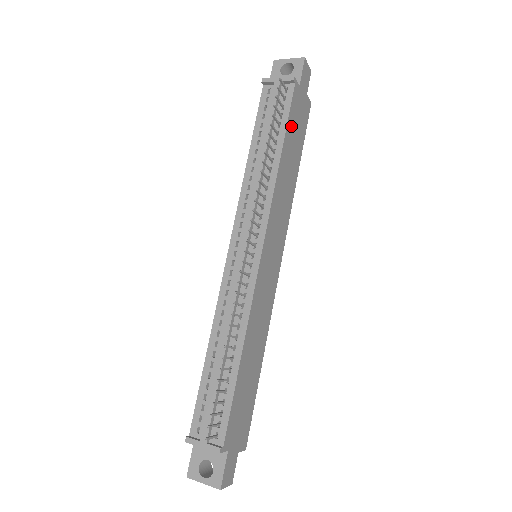
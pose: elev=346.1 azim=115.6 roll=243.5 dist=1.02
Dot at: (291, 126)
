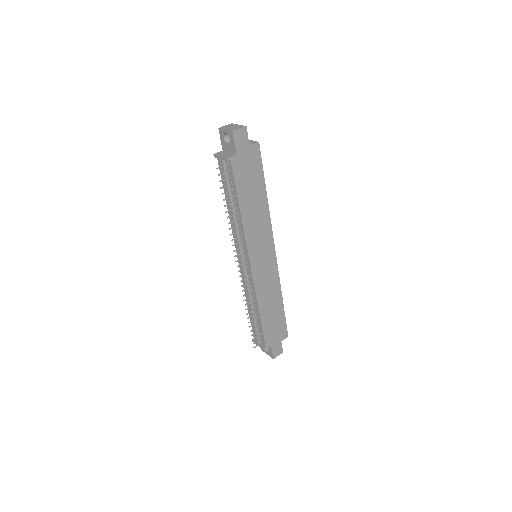
Dot at: (242, 185)
